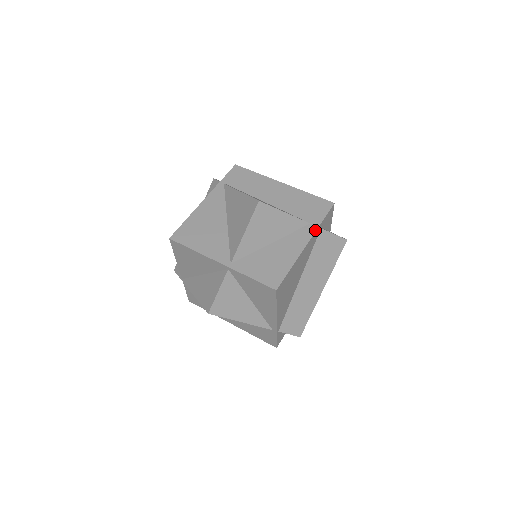
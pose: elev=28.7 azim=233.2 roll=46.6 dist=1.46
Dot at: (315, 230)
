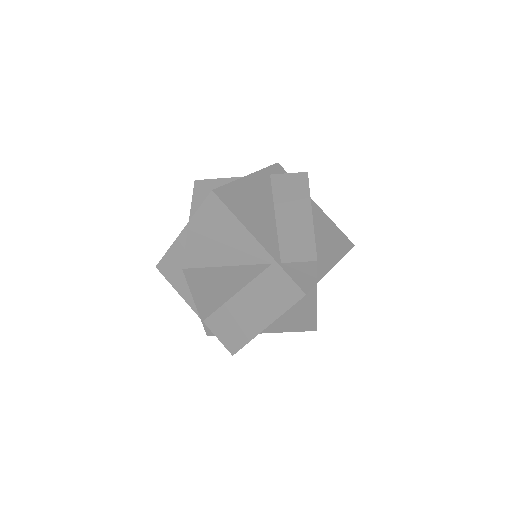
Dot at: (257, 171)
